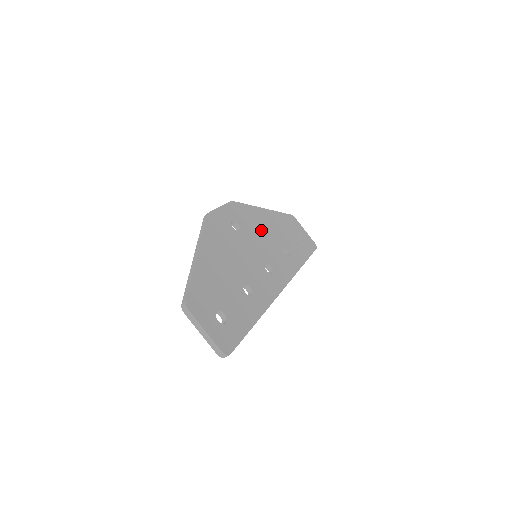
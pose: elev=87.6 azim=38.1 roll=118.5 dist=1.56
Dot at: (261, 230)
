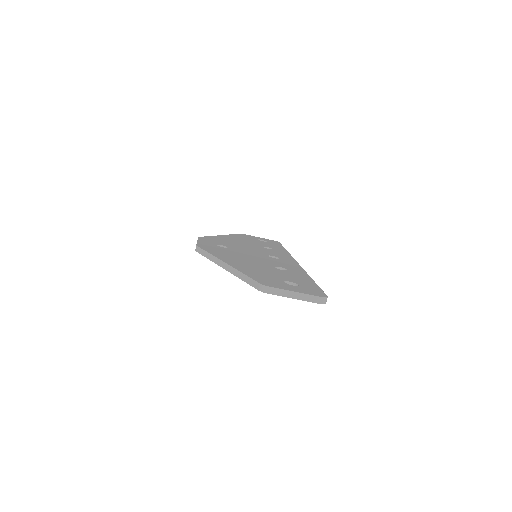
Dot at: (238, 244)
